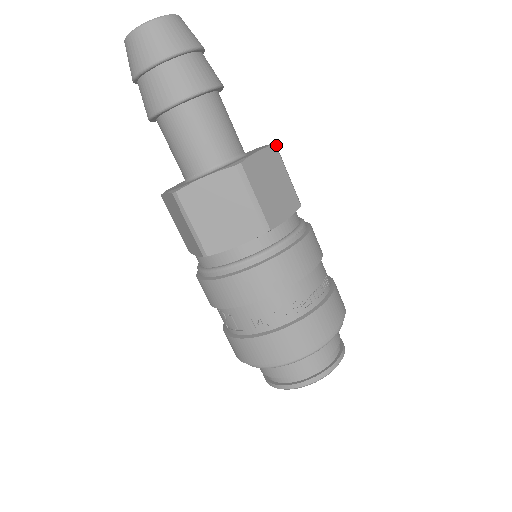
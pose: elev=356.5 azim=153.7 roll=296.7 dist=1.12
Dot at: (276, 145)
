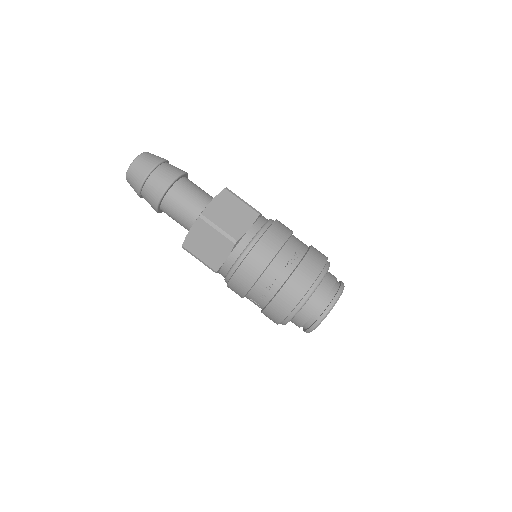
Dot at: (227, 188)
